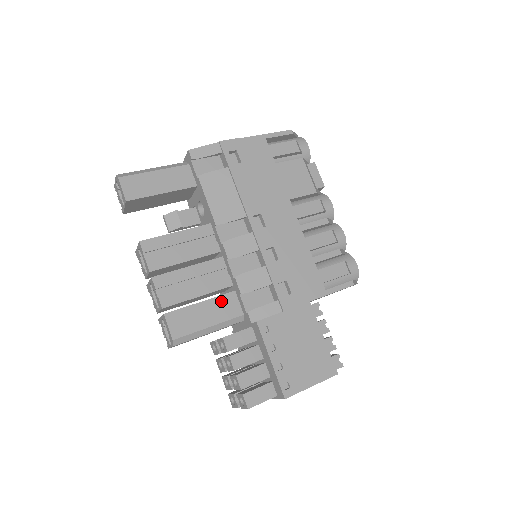
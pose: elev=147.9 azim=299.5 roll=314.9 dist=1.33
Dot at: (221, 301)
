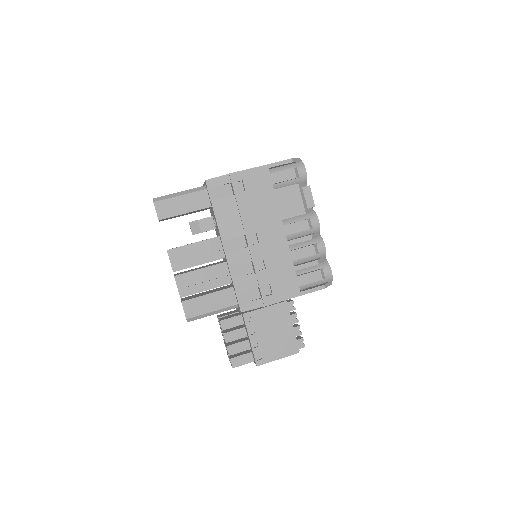
Dot at: (222, 294)
